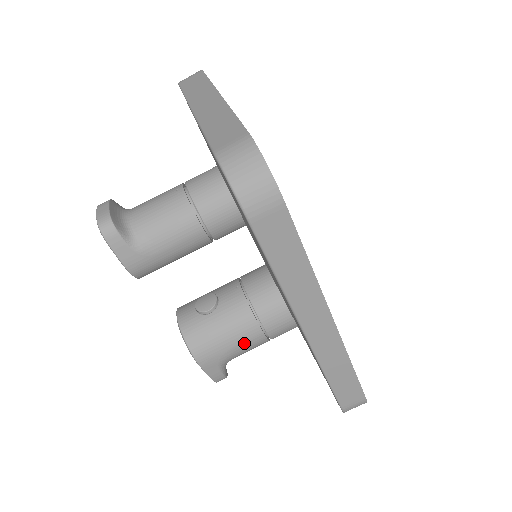
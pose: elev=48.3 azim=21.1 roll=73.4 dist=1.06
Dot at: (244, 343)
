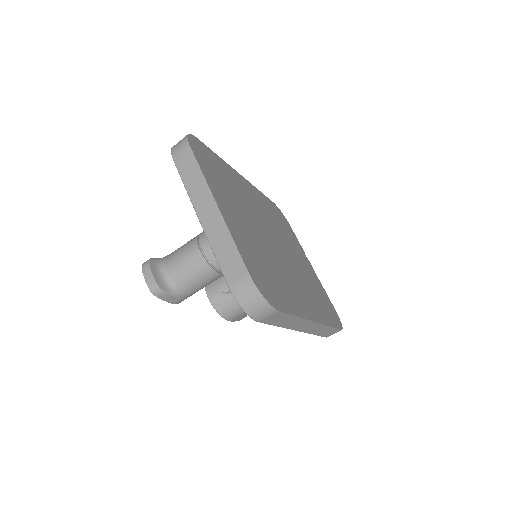
Dot at: occluded
